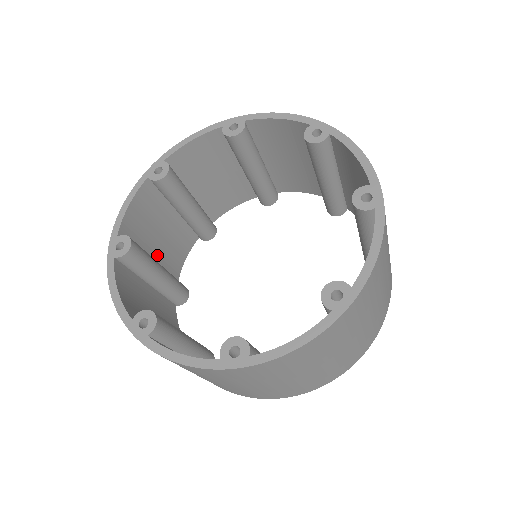
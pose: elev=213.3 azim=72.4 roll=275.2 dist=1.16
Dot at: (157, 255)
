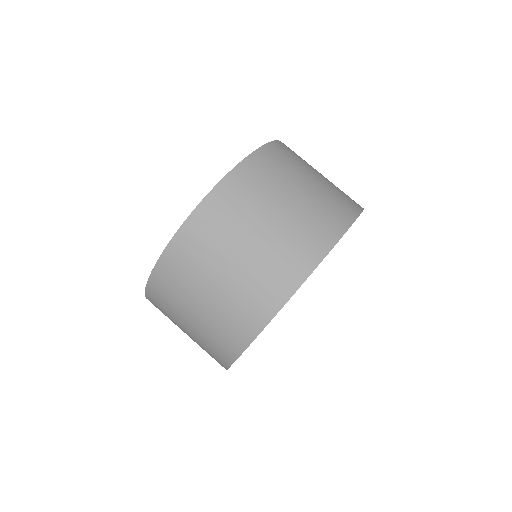
Dot at: occluded
